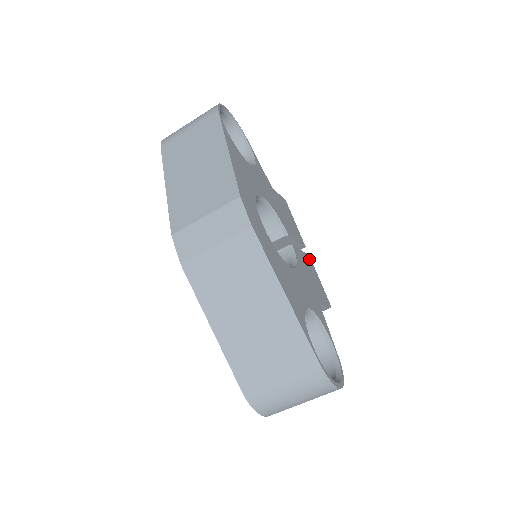
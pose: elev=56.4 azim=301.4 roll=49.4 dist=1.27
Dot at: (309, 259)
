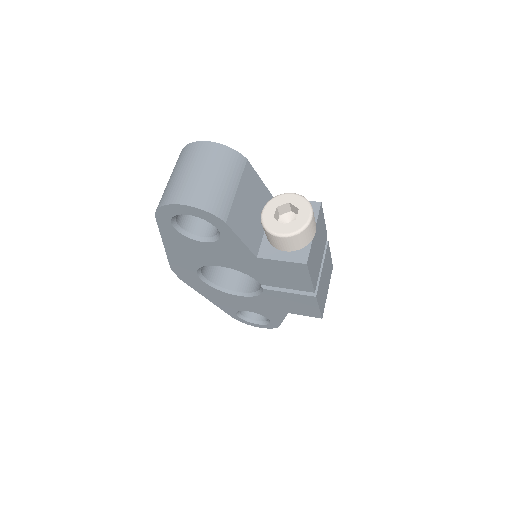
Dot at: occluded
